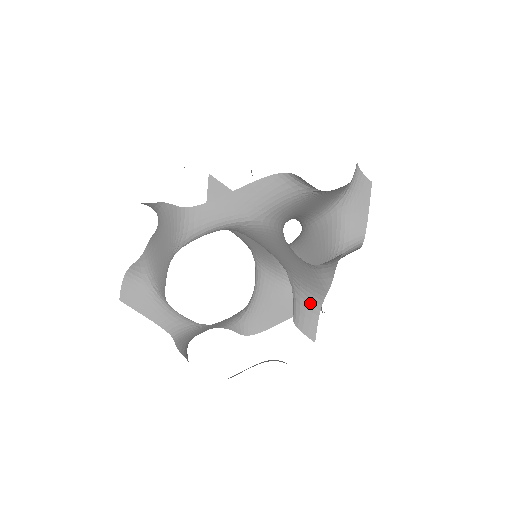
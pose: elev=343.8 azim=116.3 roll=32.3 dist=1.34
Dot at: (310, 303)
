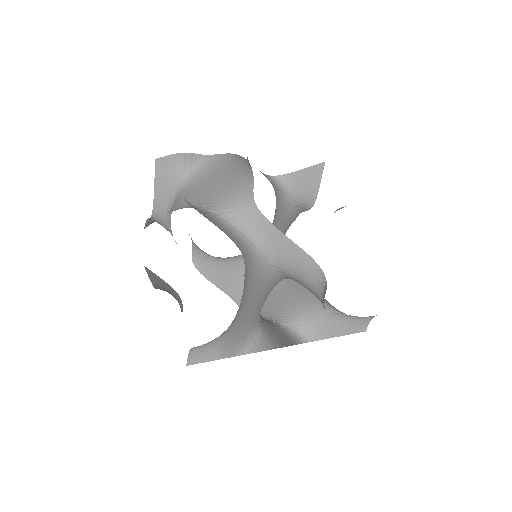
Dot at: occluded
